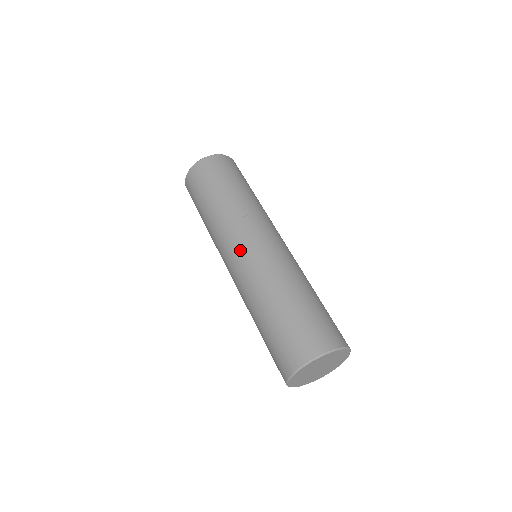
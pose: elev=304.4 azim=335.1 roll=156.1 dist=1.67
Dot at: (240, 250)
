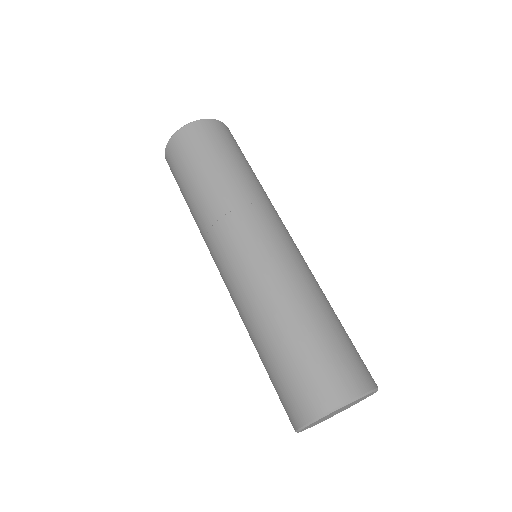
Dot at: (267, 237)
